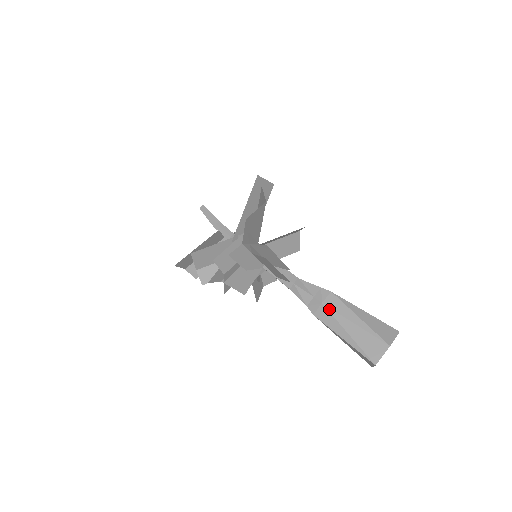
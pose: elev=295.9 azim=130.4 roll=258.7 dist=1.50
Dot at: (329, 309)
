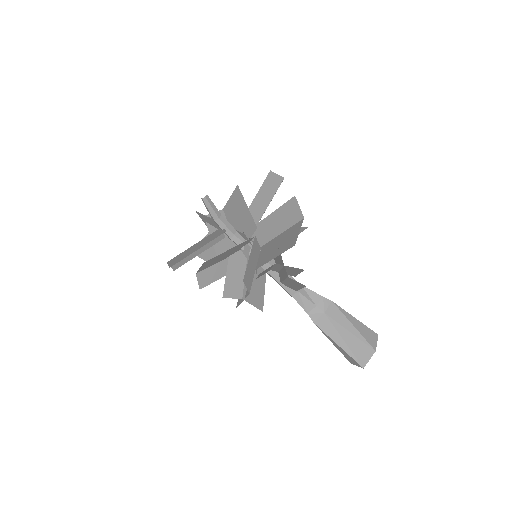
Dot at: (330, 319)
